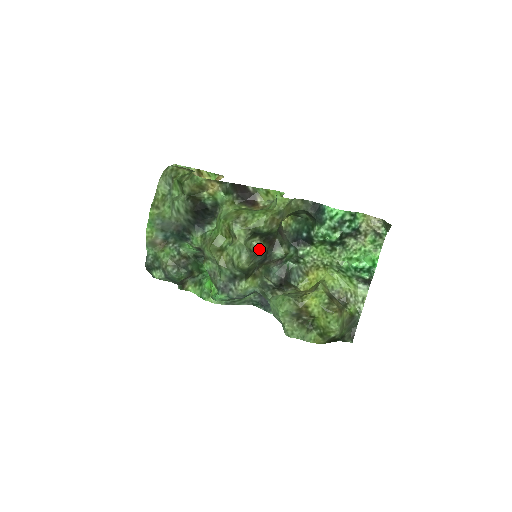
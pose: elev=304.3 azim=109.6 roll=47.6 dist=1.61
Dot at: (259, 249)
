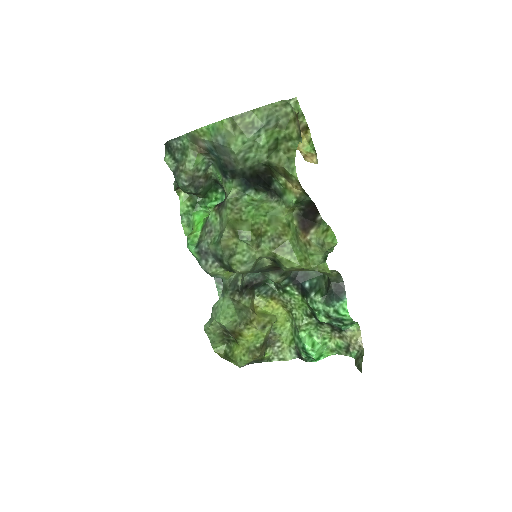
Dot at: (263, 266)
